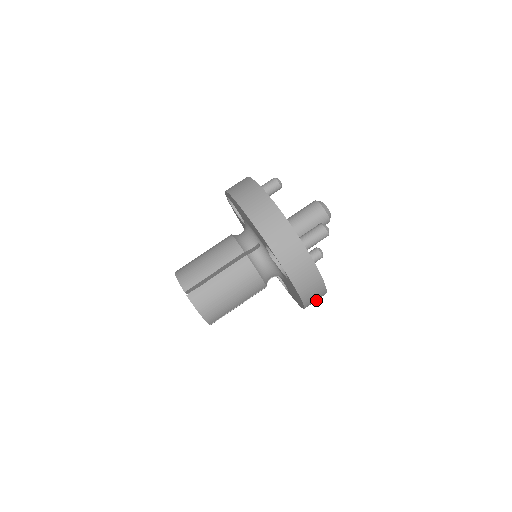
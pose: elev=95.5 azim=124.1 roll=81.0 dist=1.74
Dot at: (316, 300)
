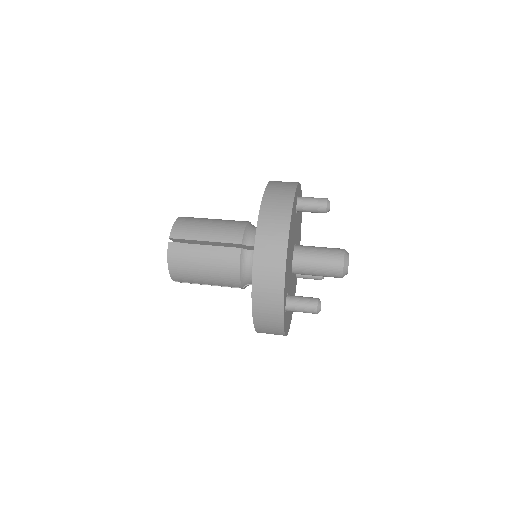
Dot at: (273, 240)
